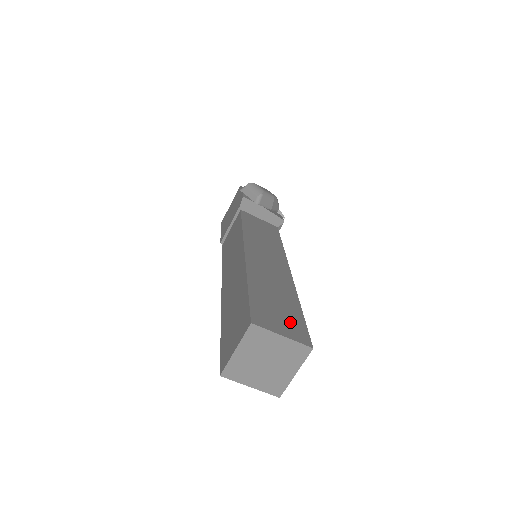
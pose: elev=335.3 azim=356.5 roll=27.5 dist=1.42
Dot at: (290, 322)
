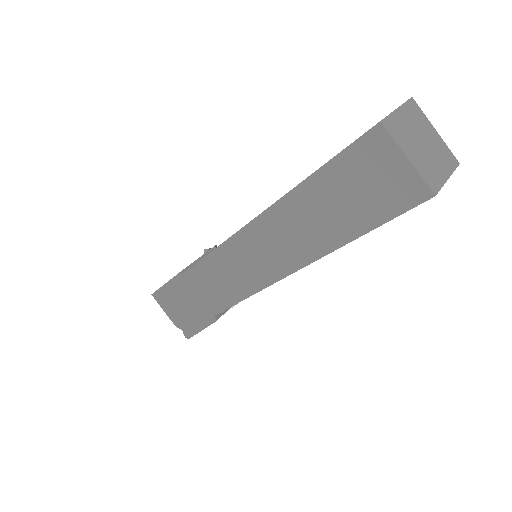
Dot at: occluded
